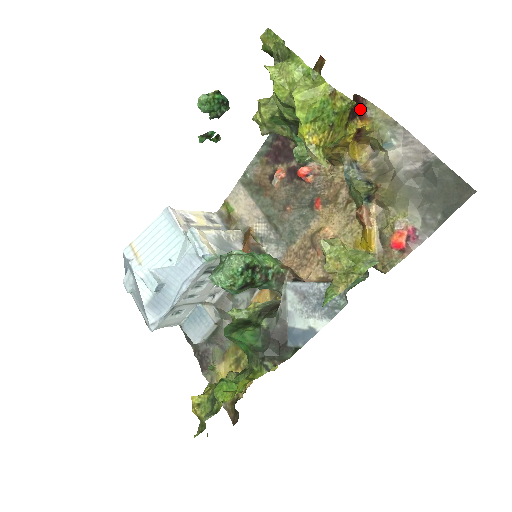
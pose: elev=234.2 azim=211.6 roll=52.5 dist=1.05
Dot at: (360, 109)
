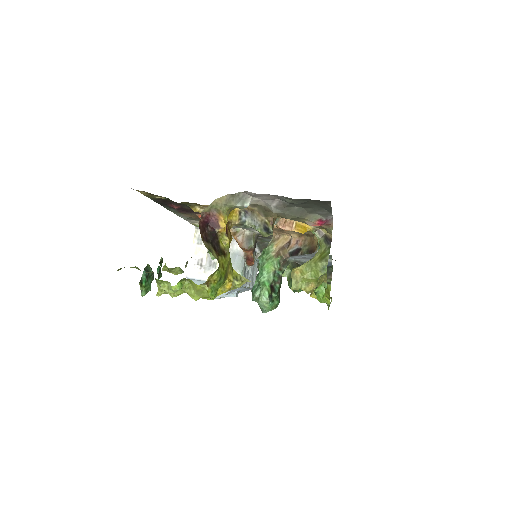
Dot at: (208, 220)
